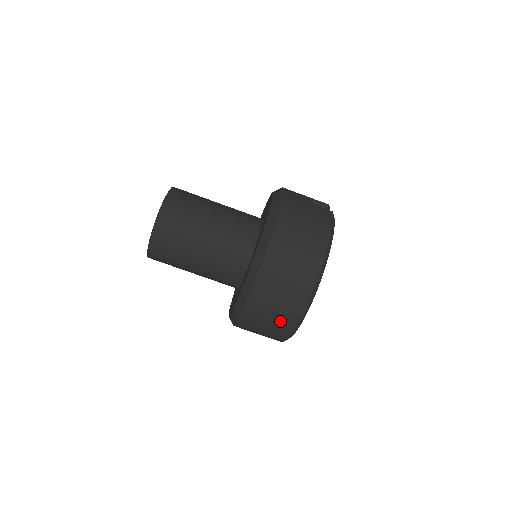
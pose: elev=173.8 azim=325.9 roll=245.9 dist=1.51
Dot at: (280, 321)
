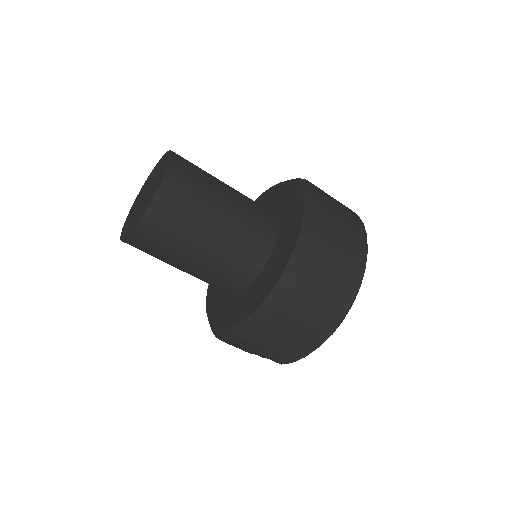
Dot at: (327, 310)
